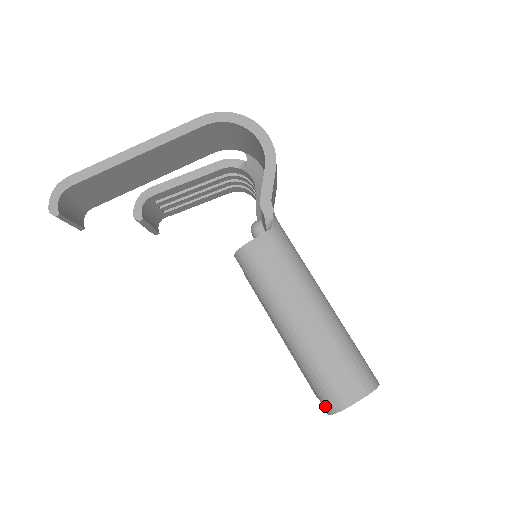
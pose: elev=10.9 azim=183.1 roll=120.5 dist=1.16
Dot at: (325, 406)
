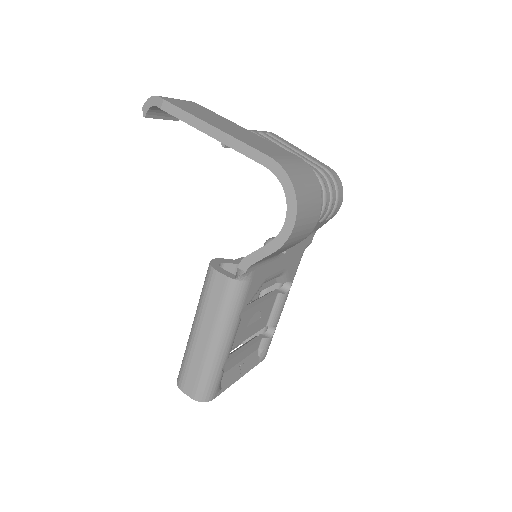
Dot at: occluded
